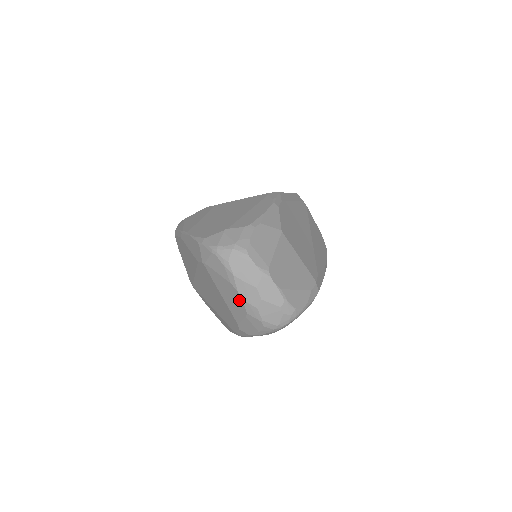
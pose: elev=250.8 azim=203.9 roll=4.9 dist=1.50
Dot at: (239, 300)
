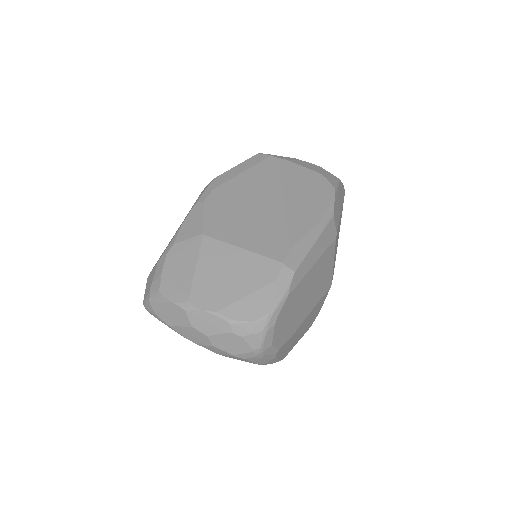
Dot at: (200, 345)
